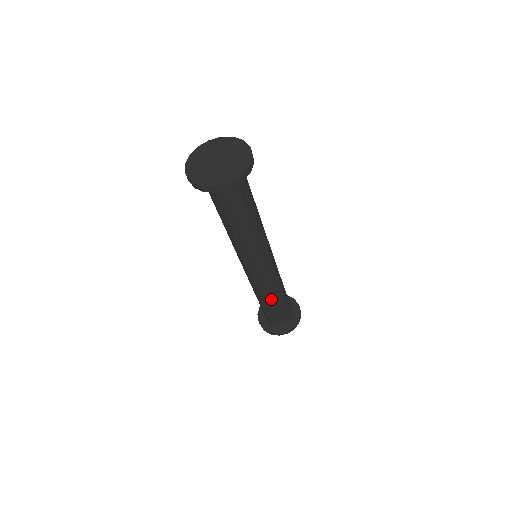
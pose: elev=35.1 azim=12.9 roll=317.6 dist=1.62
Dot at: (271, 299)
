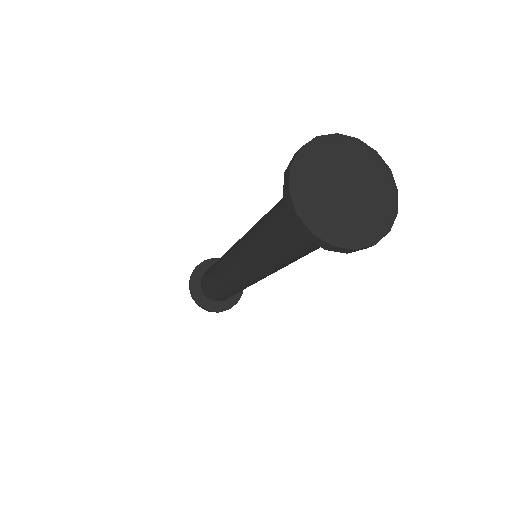
Dot at: (233, 291)
